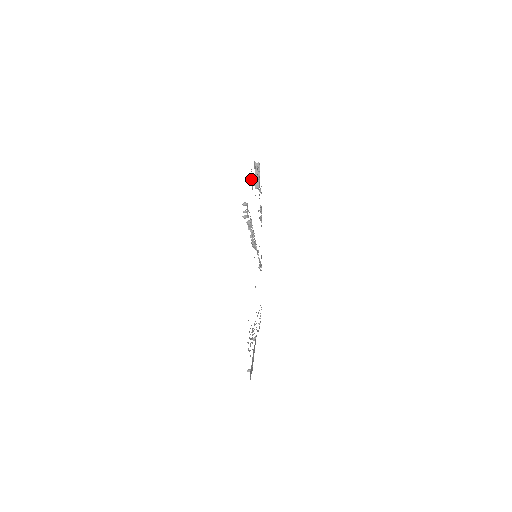
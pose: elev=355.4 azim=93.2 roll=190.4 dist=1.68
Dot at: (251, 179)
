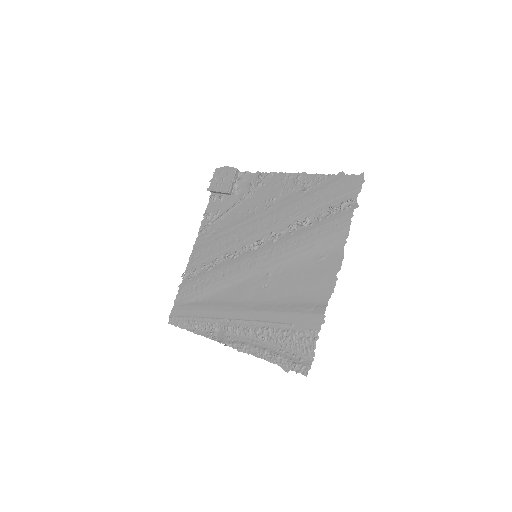
Dot at: (319, 182)
